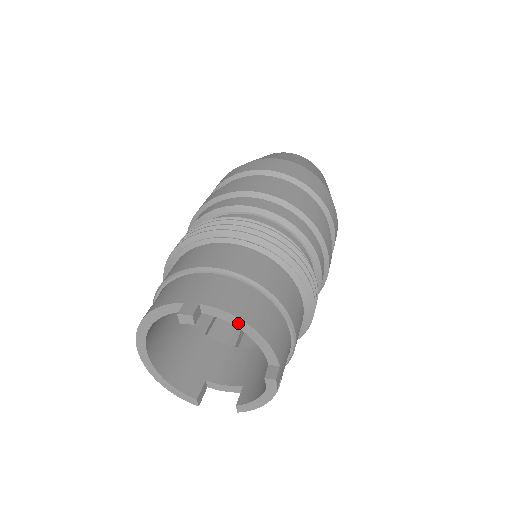
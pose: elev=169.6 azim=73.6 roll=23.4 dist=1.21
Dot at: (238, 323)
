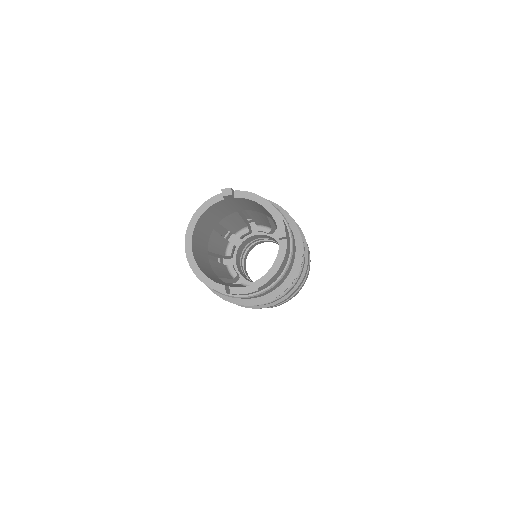
Dot at: (258, 199)
